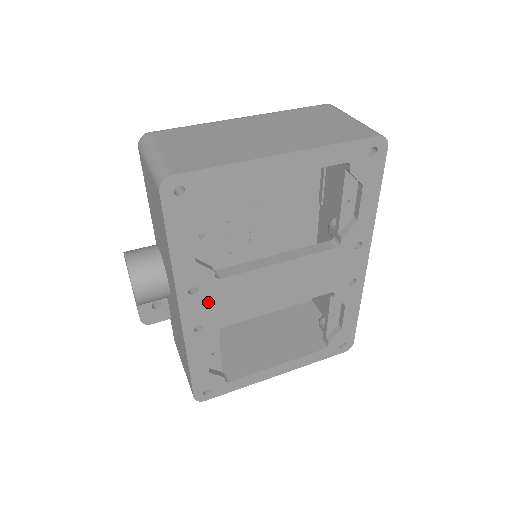
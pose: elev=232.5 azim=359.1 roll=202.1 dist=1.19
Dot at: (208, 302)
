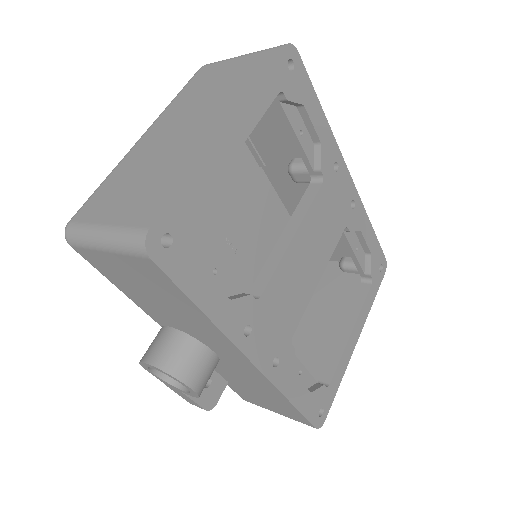
Dot at: (266, 329)
